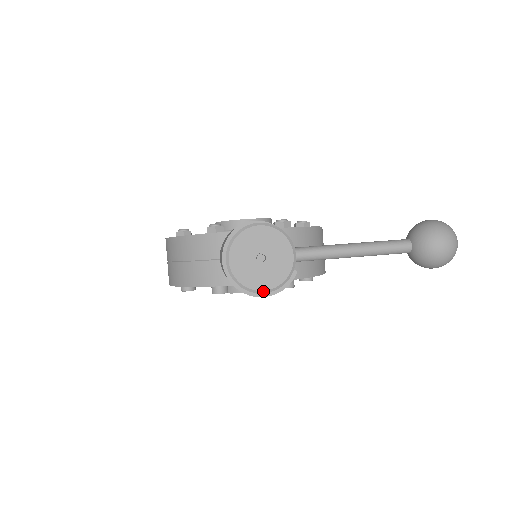
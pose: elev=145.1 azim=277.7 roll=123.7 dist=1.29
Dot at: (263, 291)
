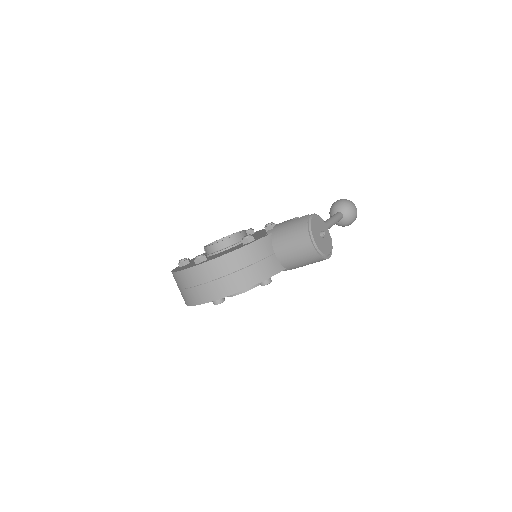
Dot at: (329, 254)
